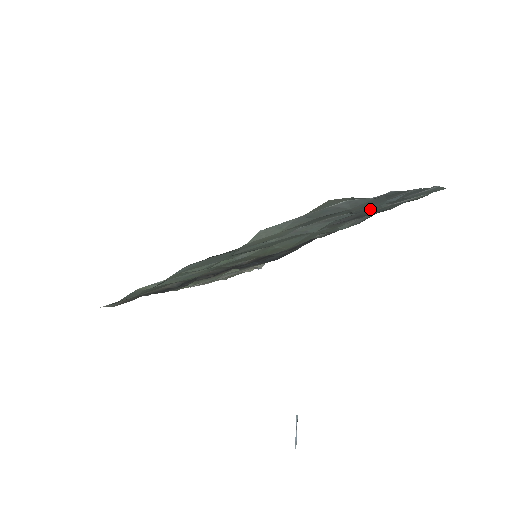
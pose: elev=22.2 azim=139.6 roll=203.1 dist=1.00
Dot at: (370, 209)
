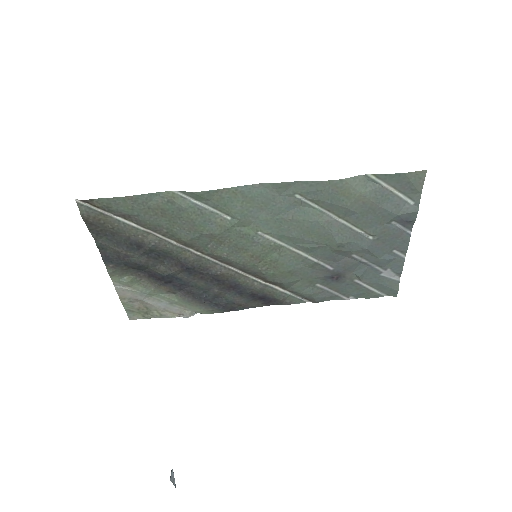
Dot at: (354, 271)
